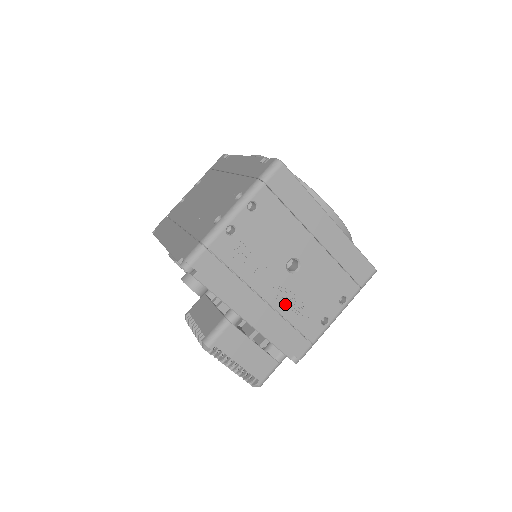
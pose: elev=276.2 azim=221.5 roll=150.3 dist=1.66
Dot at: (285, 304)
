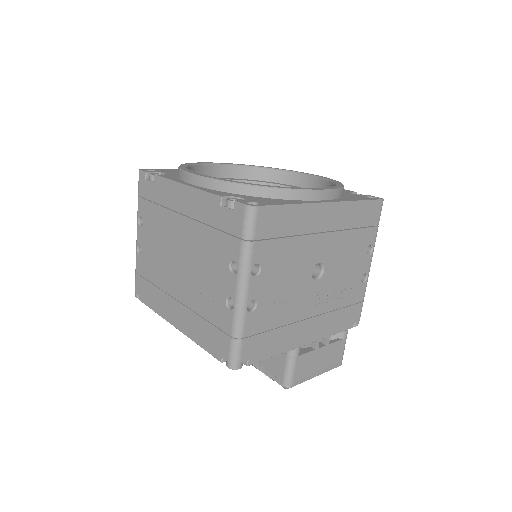
Dot at: (328, 302)
